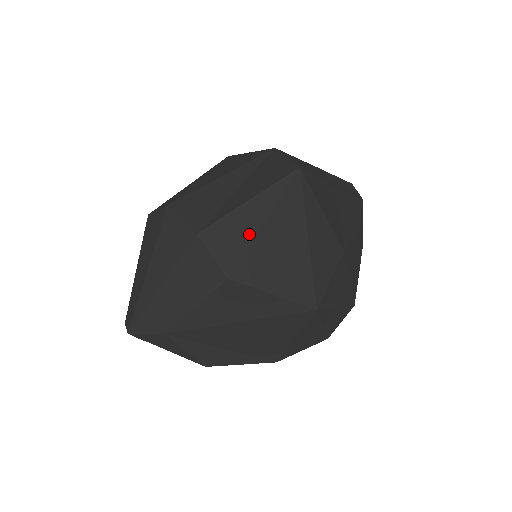
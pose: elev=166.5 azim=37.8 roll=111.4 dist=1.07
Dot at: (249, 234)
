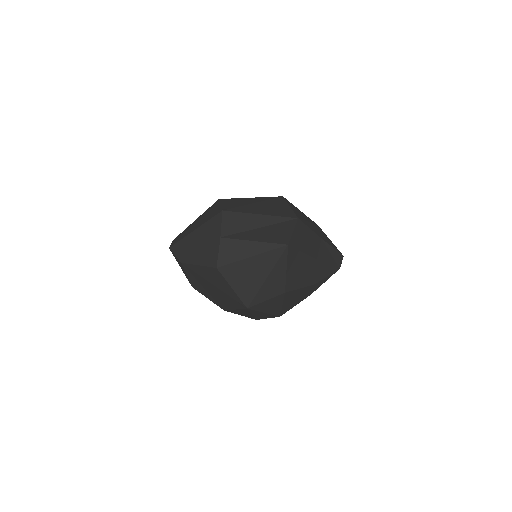
Dot at: (241, 256)
